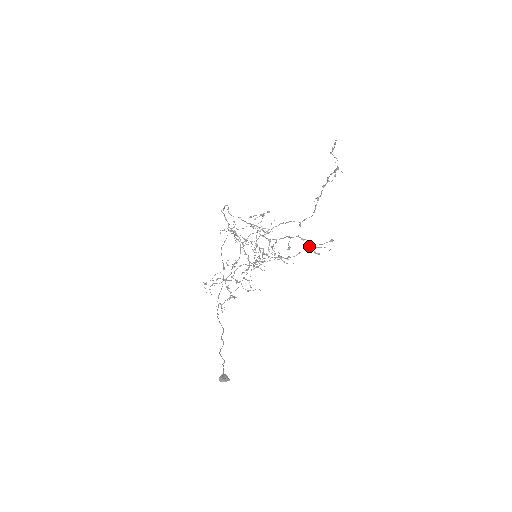
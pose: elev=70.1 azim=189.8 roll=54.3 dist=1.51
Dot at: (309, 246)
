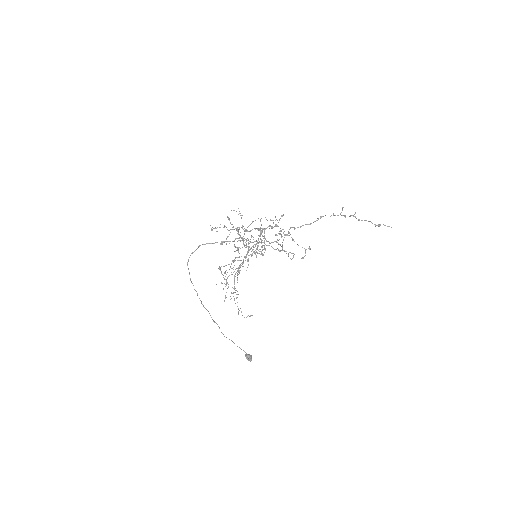
Dot at: occluded
